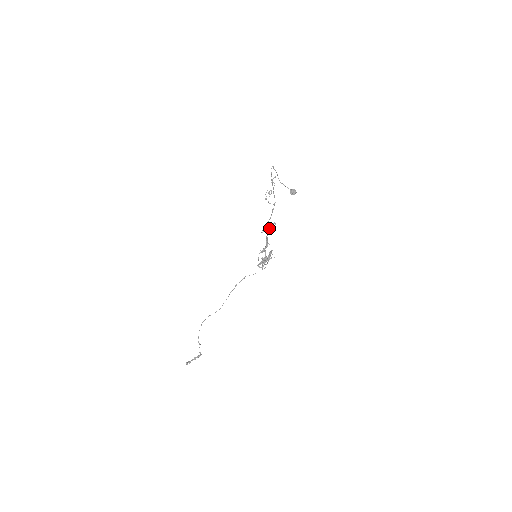
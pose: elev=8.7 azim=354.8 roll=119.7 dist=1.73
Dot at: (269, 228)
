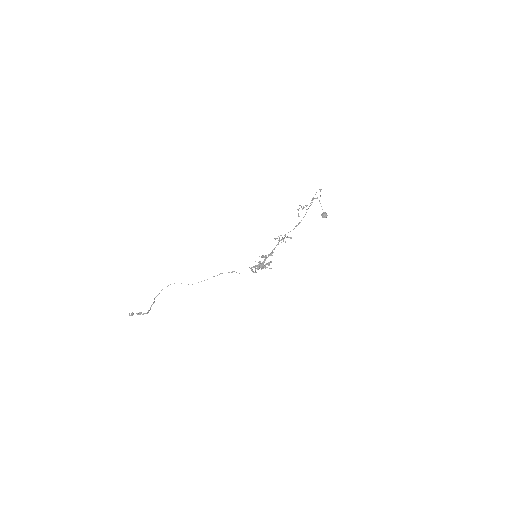
Dot at: (283, 239)
